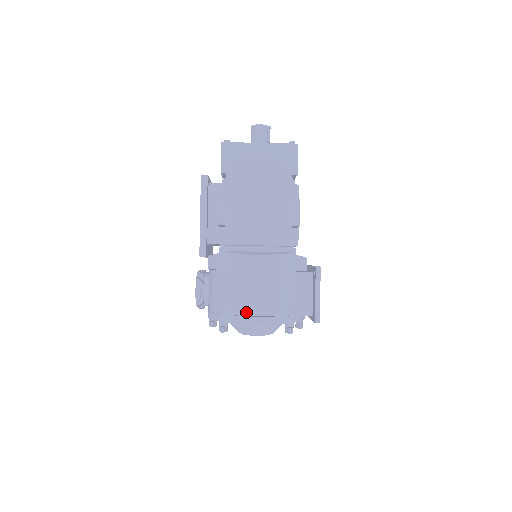
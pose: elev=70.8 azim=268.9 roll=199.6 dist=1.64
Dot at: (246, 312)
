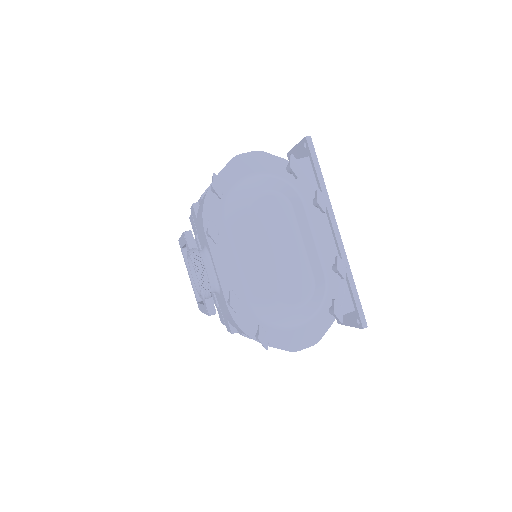
Dot at: occluded
